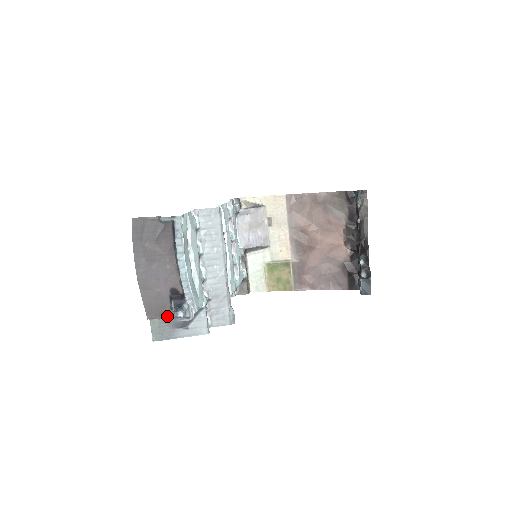
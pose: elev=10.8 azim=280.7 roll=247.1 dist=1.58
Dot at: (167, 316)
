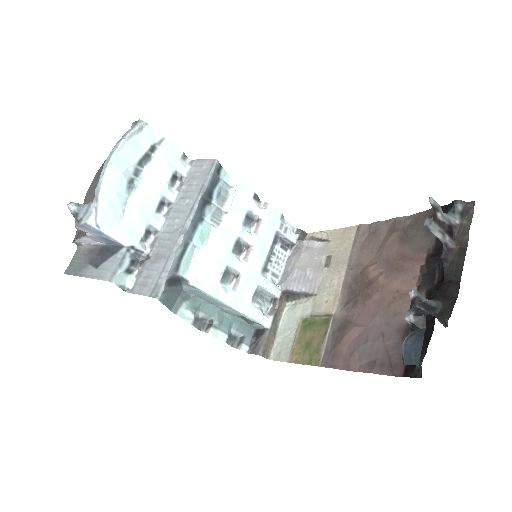
Dot at: (81, 233)
